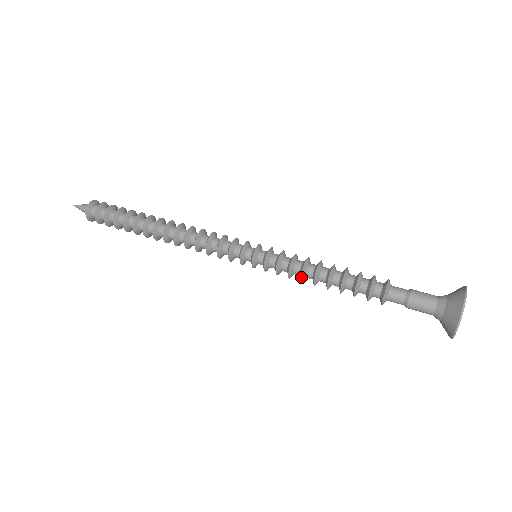
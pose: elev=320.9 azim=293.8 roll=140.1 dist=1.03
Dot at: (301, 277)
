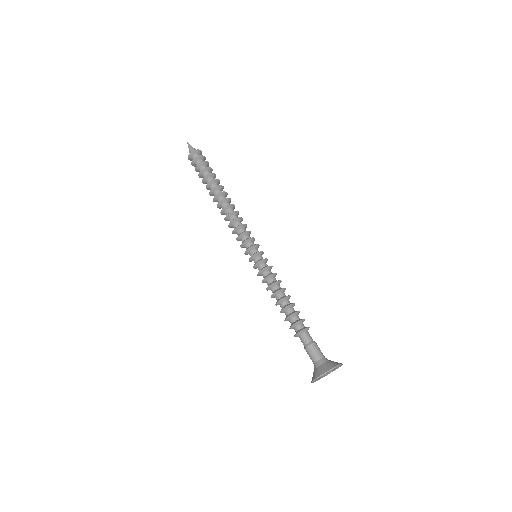
Dot at: (268, 286)
